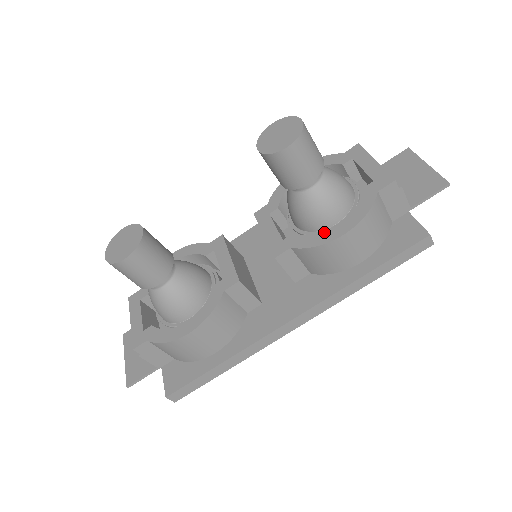
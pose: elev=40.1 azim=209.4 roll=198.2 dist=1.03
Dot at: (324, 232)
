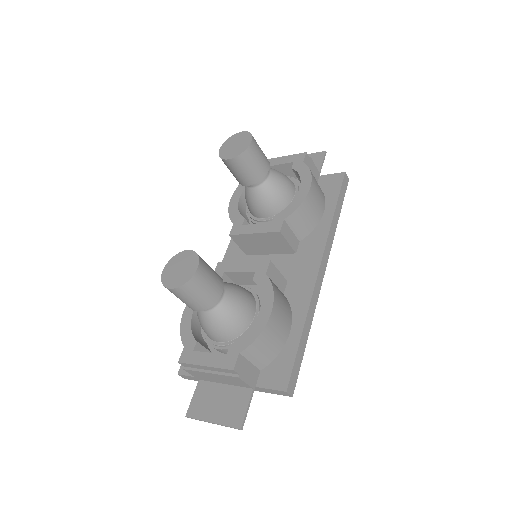
Dot at: (296, 197)
